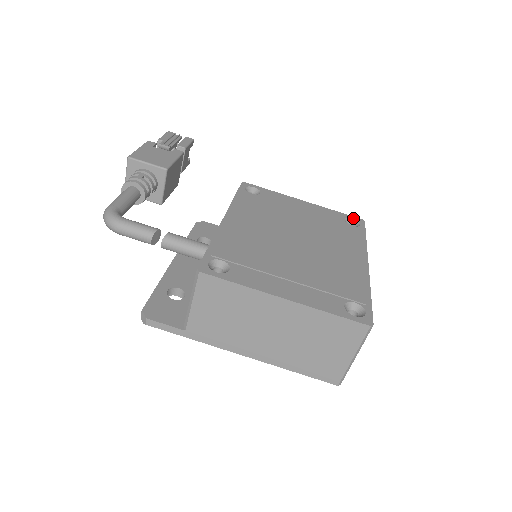
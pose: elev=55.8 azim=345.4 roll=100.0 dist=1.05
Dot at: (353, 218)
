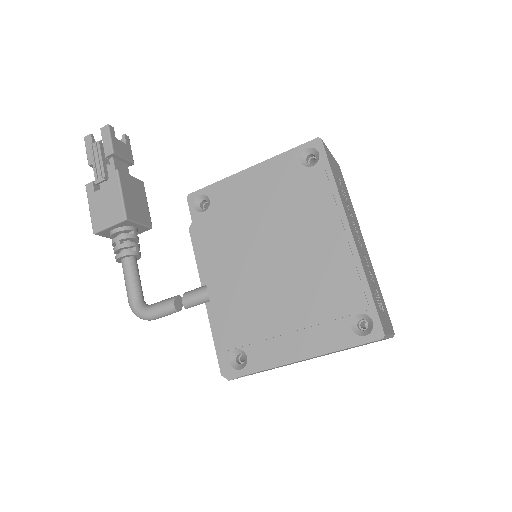
Dot at: (307, 147)
